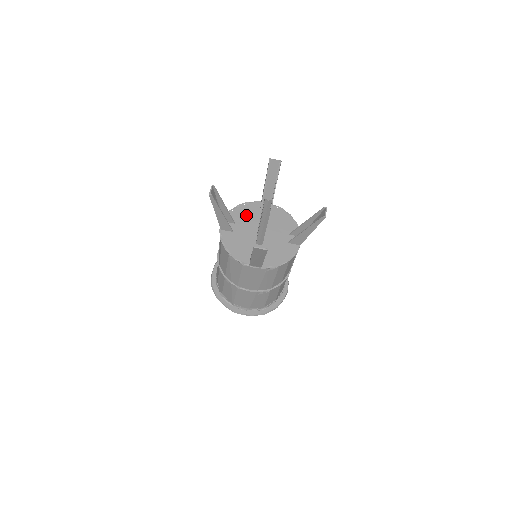
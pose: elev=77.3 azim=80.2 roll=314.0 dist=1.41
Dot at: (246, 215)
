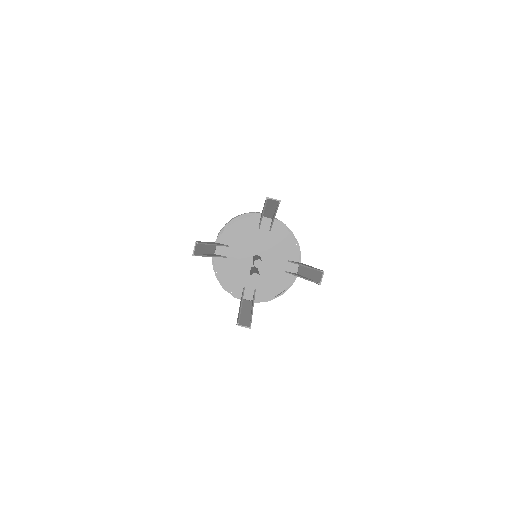
Dot at: (242, 234)
